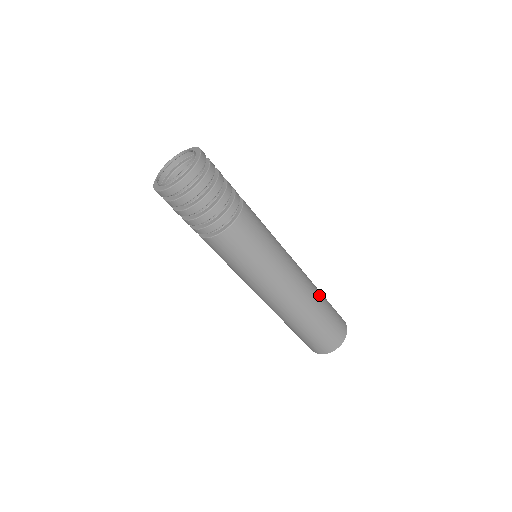
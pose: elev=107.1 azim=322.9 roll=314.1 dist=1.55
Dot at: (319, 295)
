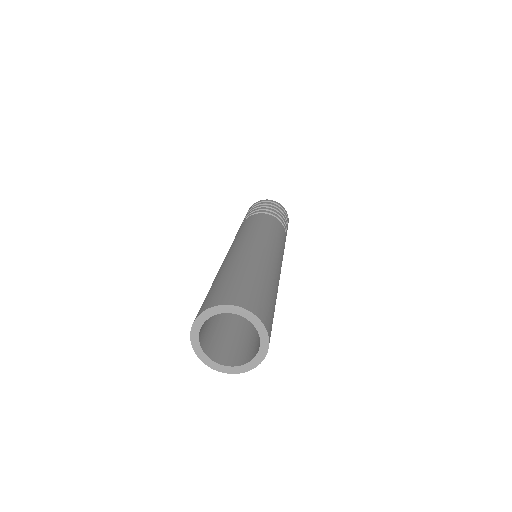
Dot at: (266, 273)
